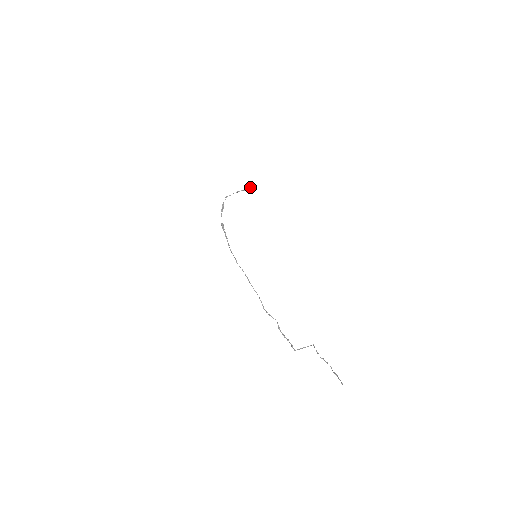
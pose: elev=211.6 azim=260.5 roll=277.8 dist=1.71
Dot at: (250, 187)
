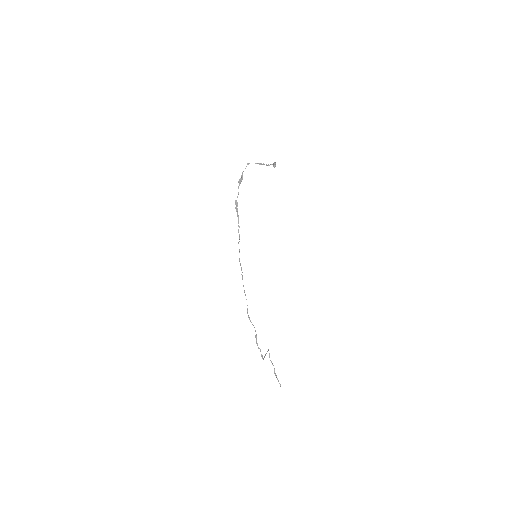
Dot at: (273, 164)
